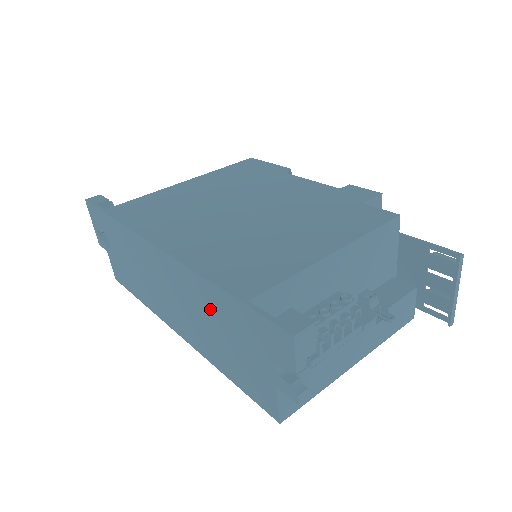
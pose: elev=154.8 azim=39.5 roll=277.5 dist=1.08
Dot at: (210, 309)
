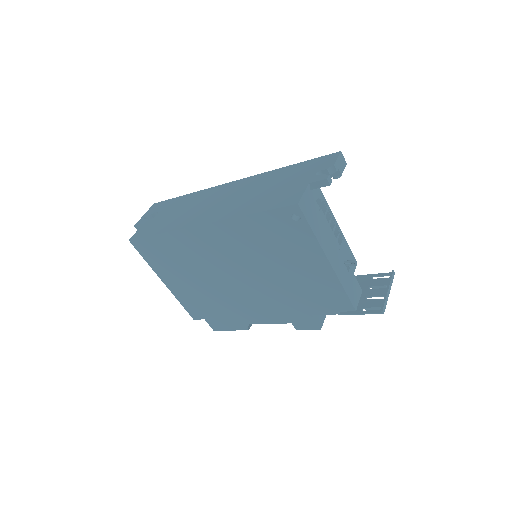
Dot at: (266, 182)
